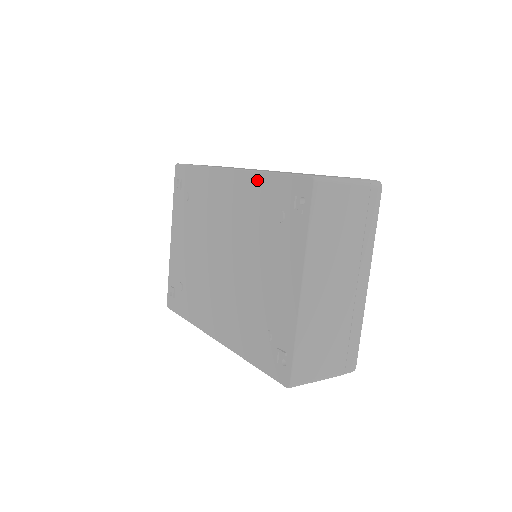
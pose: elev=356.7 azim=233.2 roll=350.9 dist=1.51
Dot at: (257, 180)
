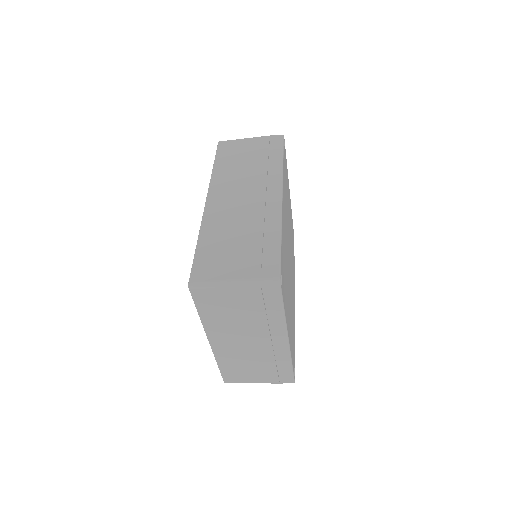
Dot at: occluded
